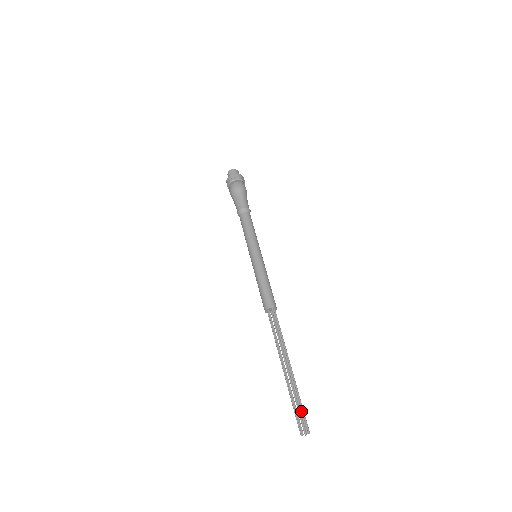
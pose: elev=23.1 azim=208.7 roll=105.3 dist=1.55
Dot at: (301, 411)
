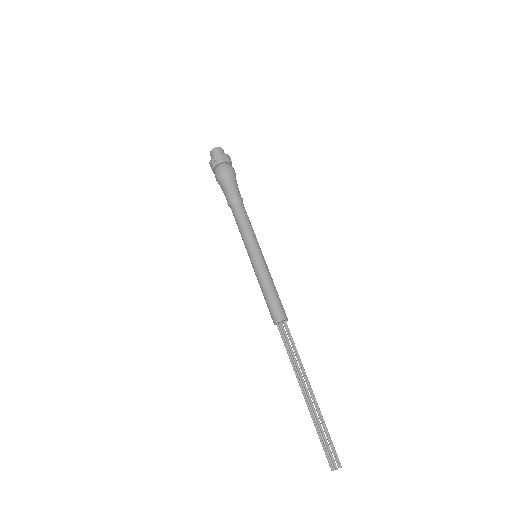
Dot at: (326, 444)
